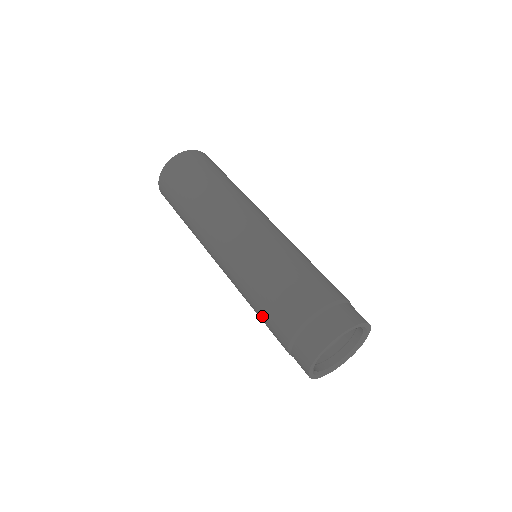
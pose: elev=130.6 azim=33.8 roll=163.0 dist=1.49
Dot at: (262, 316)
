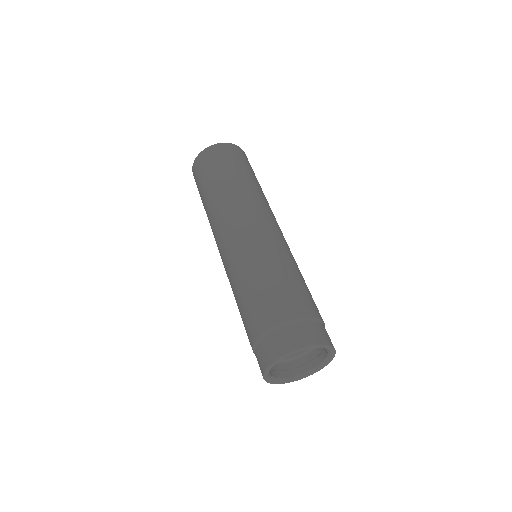
Dot at: occluded
